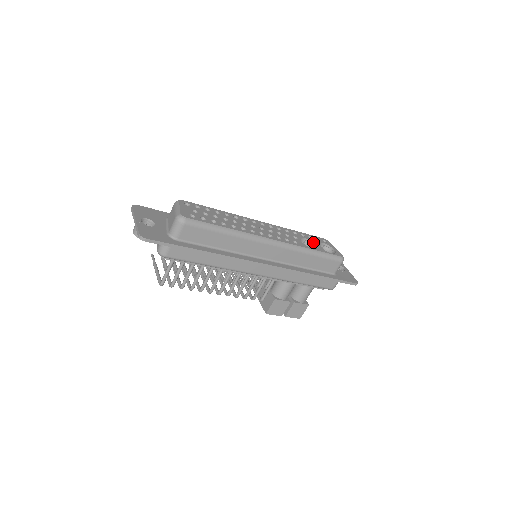
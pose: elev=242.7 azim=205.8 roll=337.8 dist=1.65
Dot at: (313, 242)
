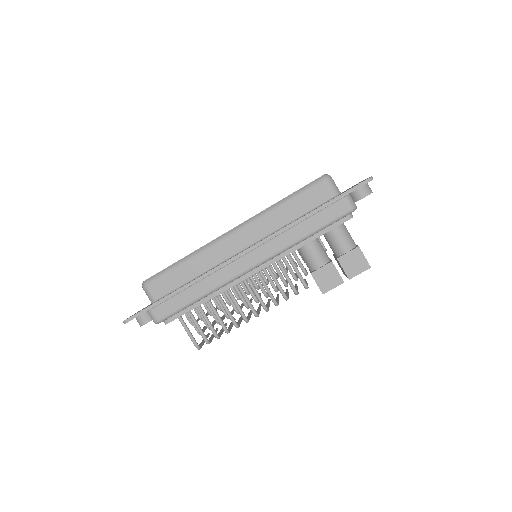
Dot at: occluded
